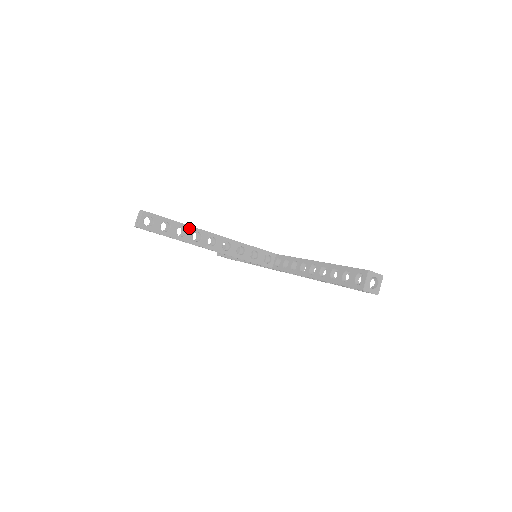
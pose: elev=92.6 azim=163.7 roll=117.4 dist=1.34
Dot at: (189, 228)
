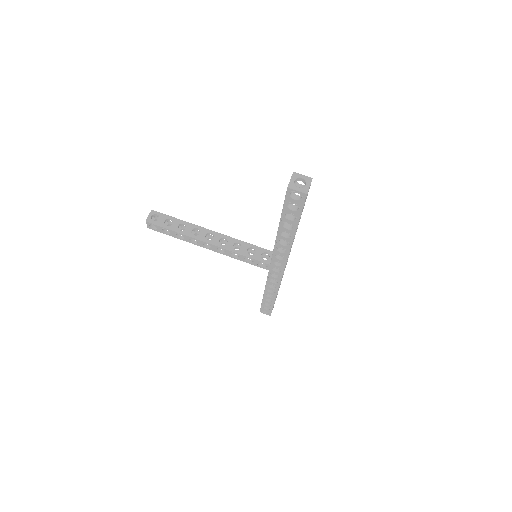
Dot at: (189, 225)
